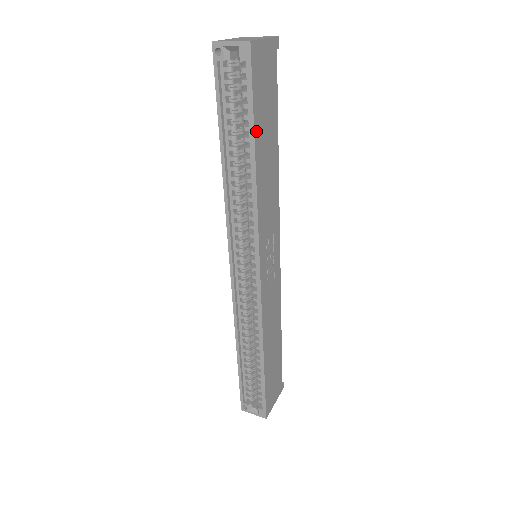
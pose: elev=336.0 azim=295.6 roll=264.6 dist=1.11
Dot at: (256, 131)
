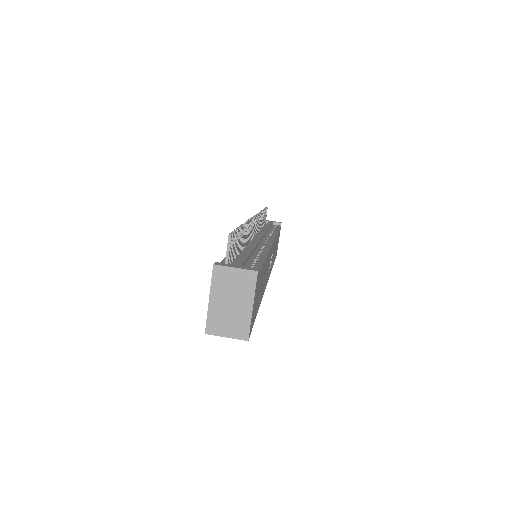
Dot at: (257, 310)
